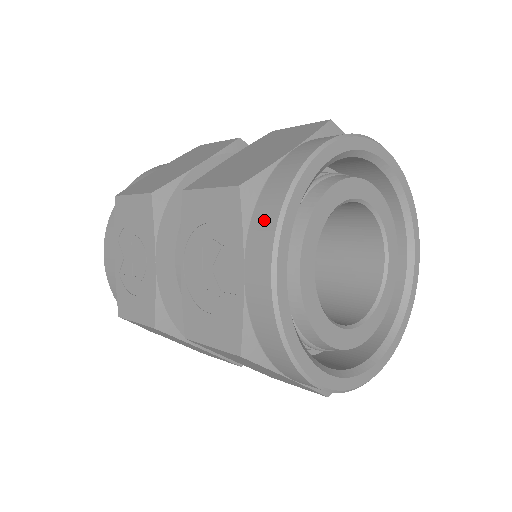
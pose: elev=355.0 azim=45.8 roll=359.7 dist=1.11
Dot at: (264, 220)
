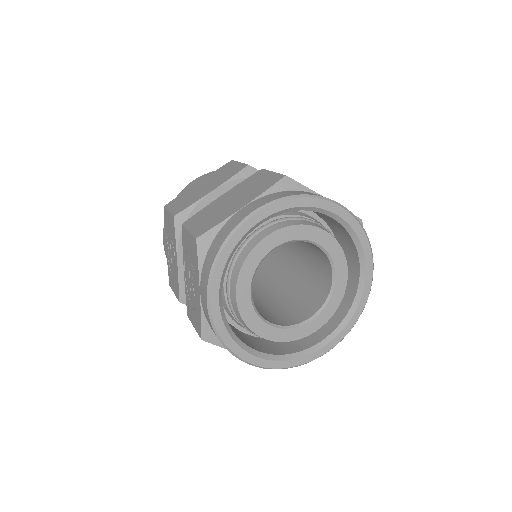
Dot at: (208, 264)
